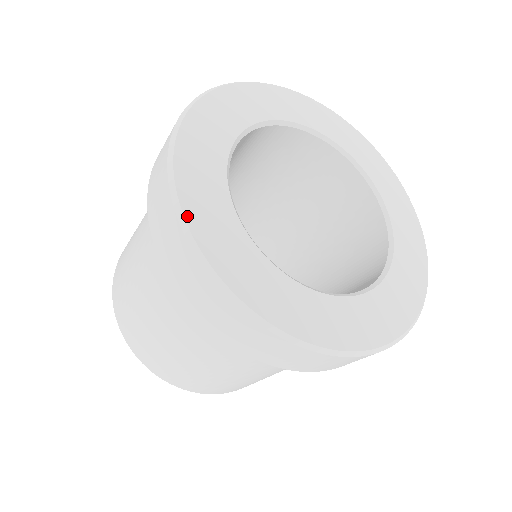
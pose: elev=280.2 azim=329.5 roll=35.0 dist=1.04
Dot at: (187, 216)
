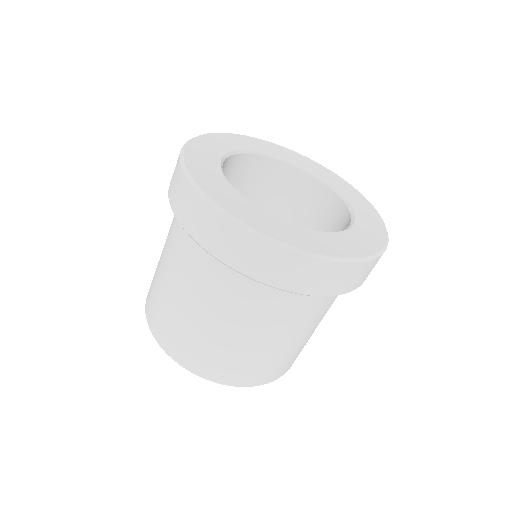
Dot at: (266, 233)
